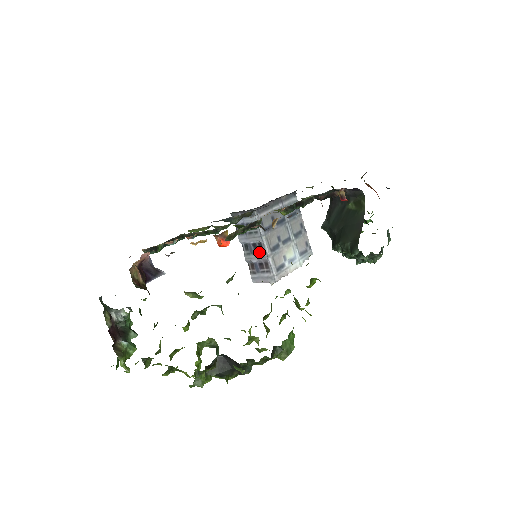
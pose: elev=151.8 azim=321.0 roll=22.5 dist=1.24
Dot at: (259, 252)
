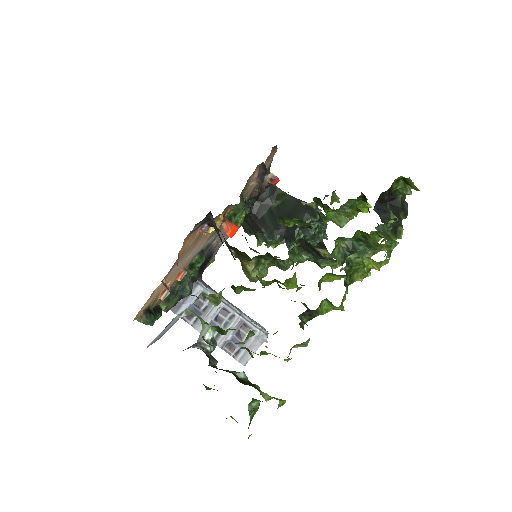
Dot at: (228, 320)
